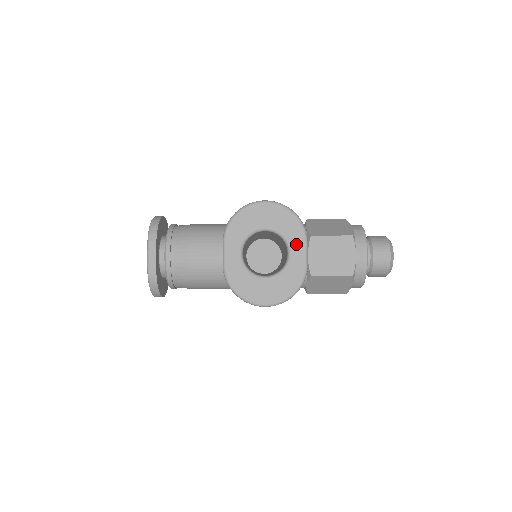
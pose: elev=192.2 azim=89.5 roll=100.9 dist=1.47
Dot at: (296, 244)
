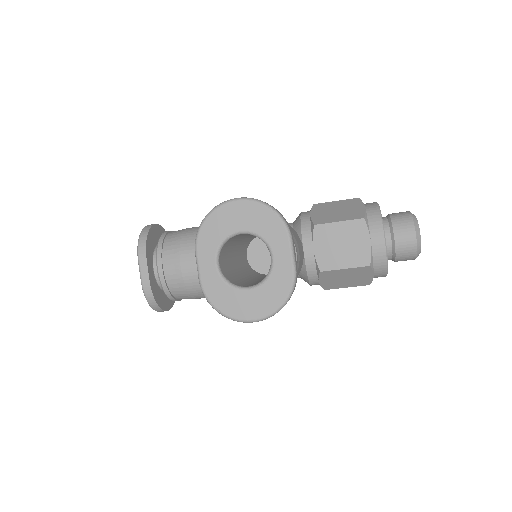
Dot at: (278, 245)
